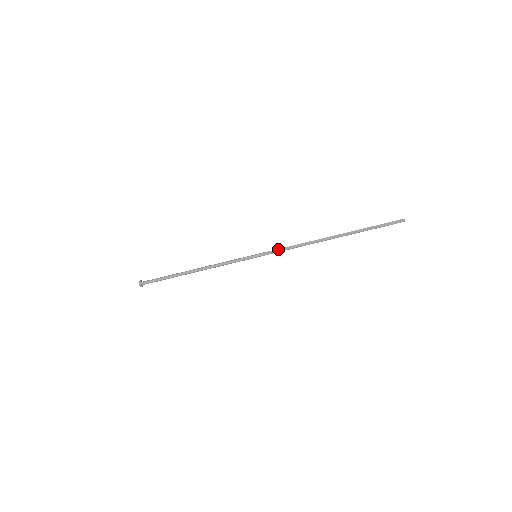
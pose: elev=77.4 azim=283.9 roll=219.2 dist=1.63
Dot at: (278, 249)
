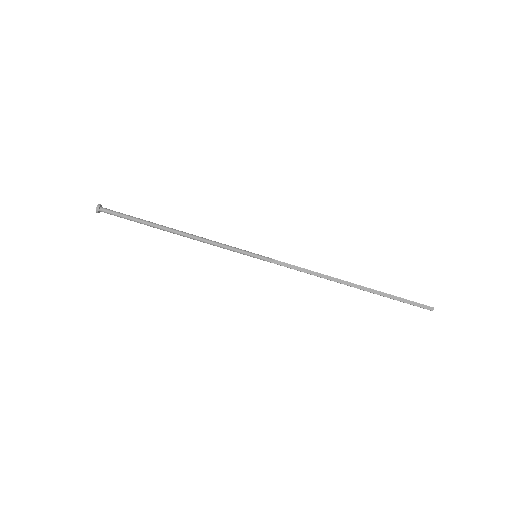
Dot at: (285, 263)
